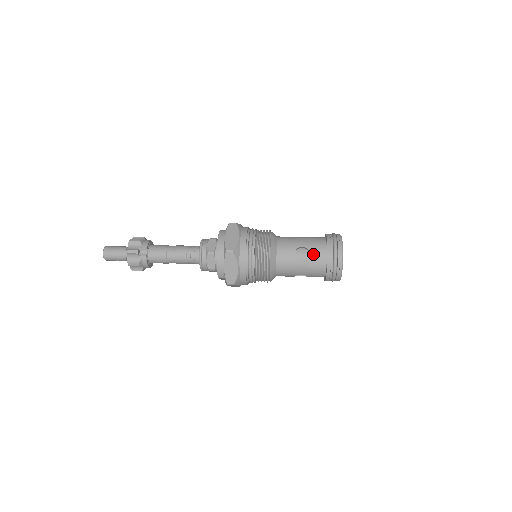
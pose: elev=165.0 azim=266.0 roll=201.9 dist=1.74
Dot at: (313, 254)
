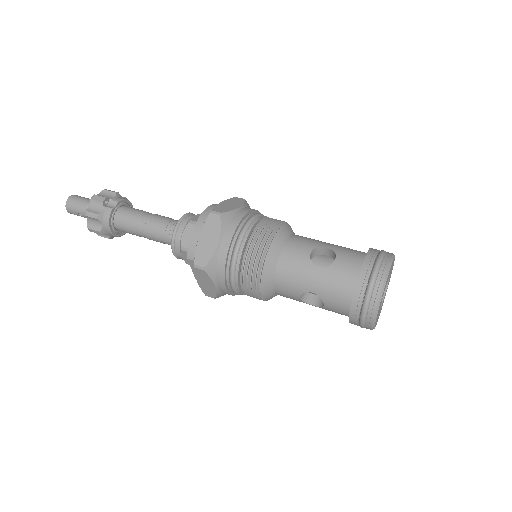
Dot at: (340, 260)
